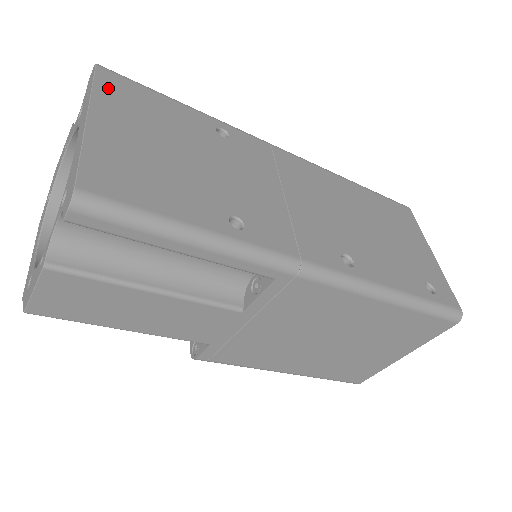
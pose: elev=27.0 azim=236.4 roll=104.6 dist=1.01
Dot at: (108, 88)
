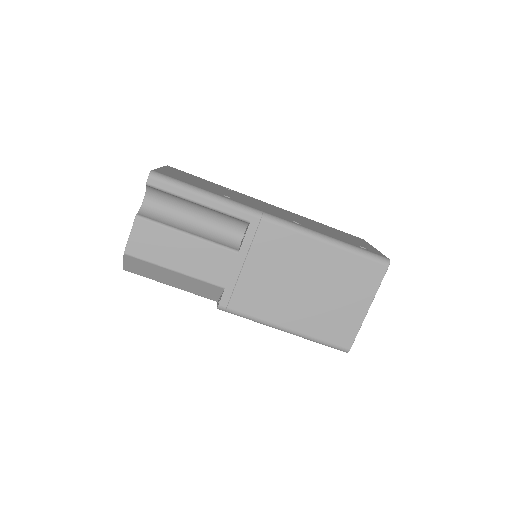
Dot at: (171, 168)
